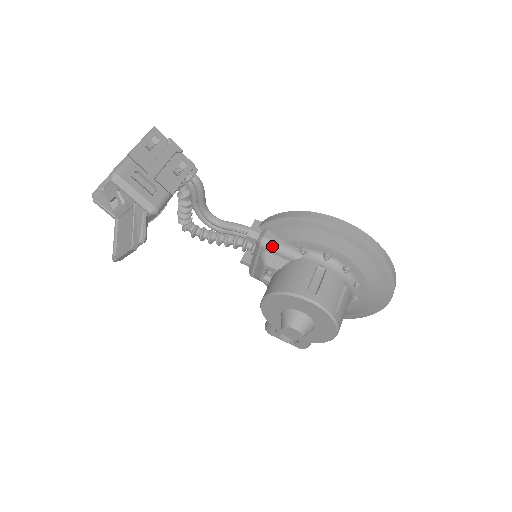
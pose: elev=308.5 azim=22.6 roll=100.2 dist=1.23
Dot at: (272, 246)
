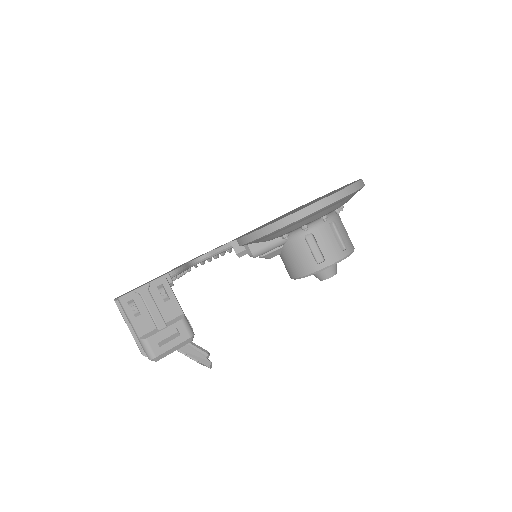
Dot at: (263, 252)
